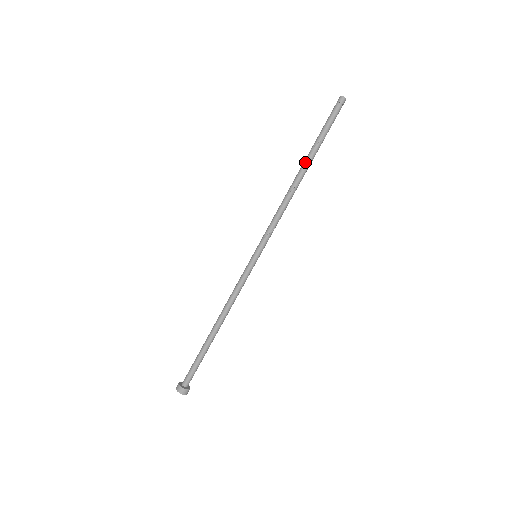
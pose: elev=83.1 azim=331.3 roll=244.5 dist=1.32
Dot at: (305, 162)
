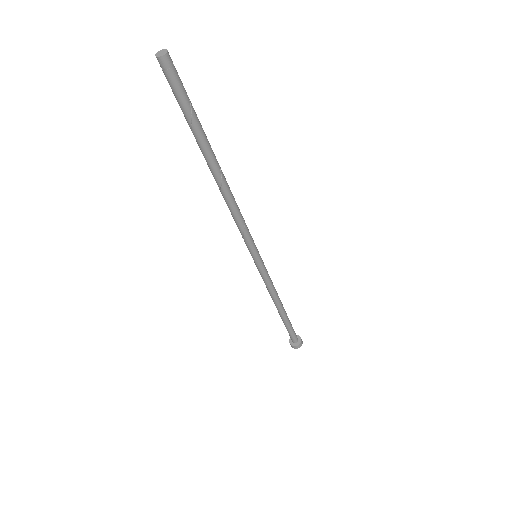
Dot at: (206, 159)
